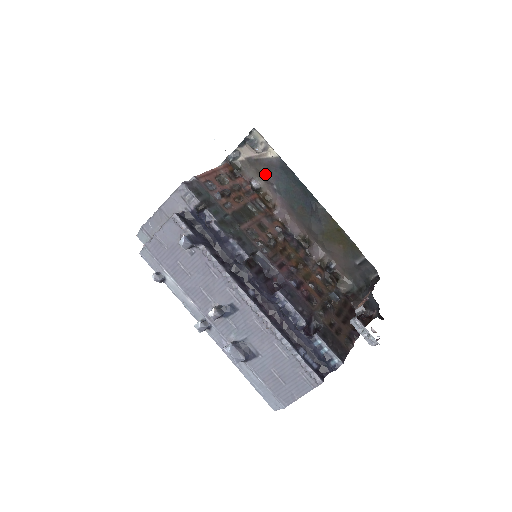
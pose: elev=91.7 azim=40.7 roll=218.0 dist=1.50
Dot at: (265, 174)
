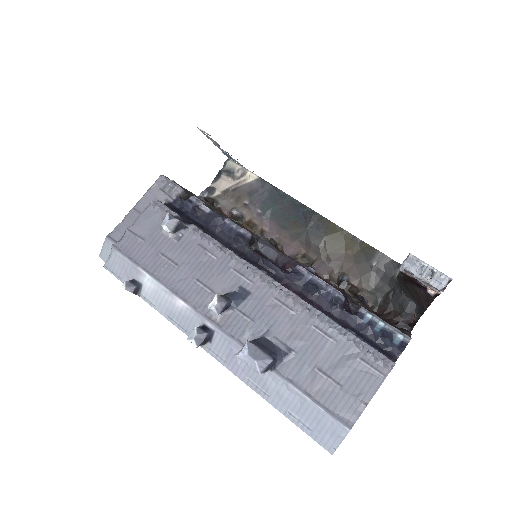
Dot at: (246, 201)
